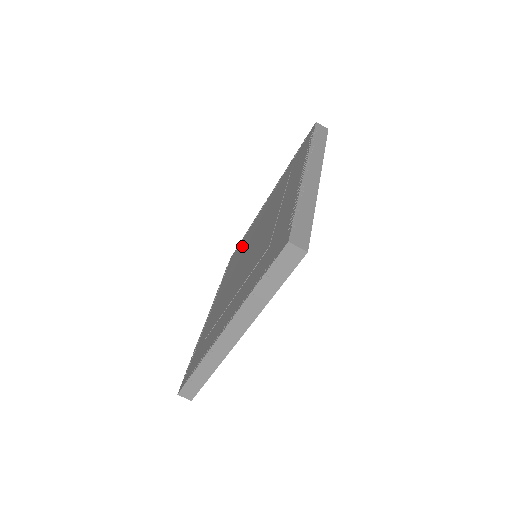
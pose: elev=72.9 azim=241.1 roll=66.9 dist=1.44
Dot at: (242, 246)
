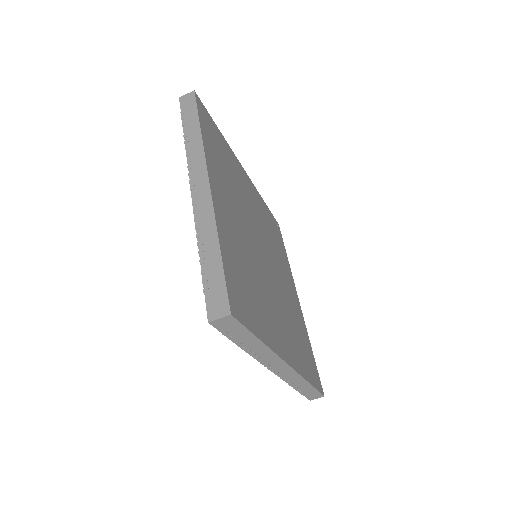
Dot at: occluded
